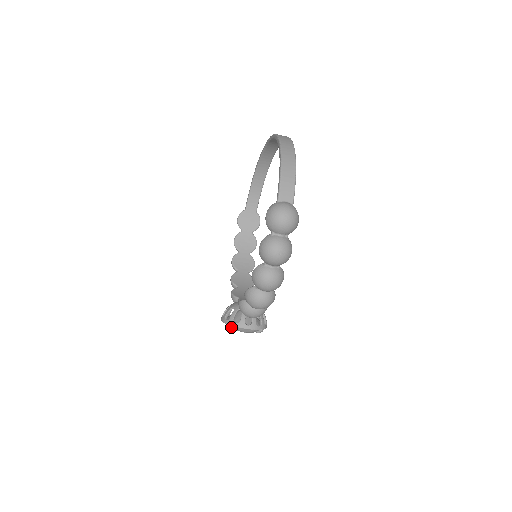
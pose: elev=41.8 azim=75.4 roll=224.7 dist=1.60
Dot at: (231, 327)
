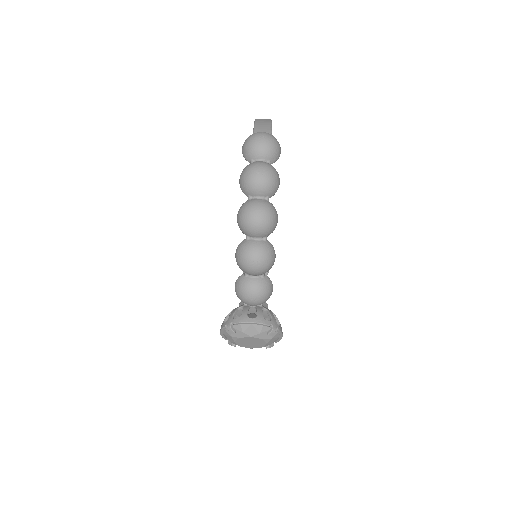
Dot at: (230, 327)
